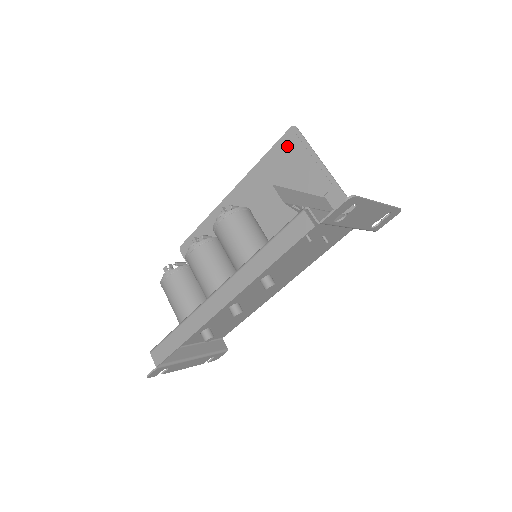
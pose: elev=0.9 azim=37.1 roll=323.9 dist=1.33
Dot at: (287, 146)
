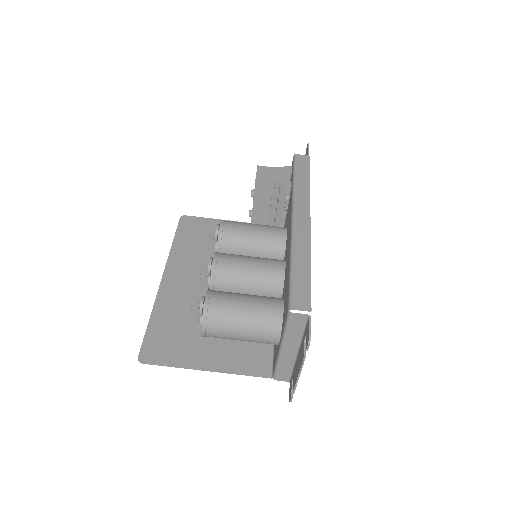
Dot at: (188, 226)
